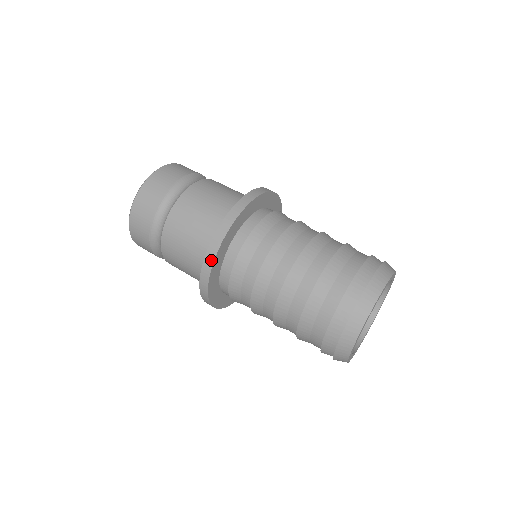
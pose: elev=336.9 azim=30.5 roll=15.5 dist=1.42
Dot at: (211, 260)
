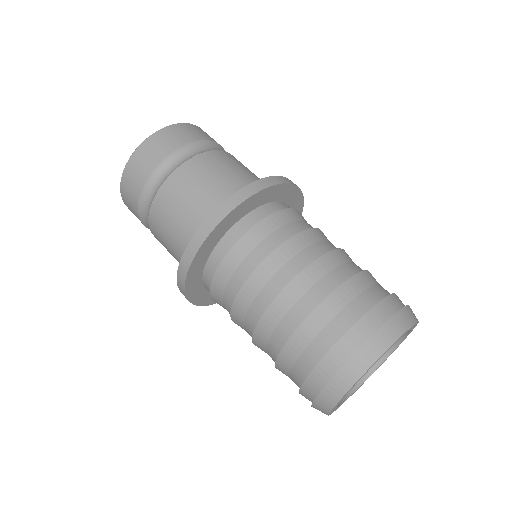
Dot at: (183, 294)
